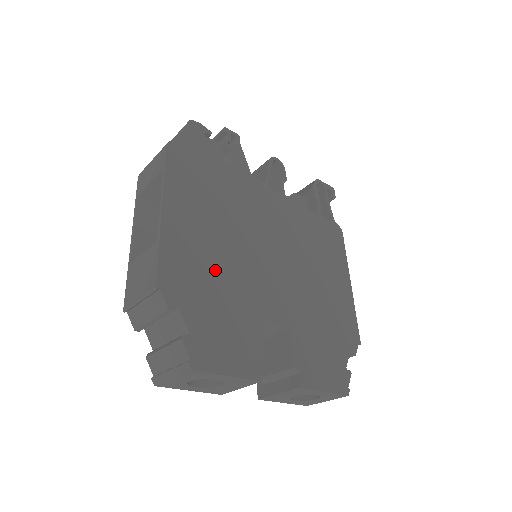
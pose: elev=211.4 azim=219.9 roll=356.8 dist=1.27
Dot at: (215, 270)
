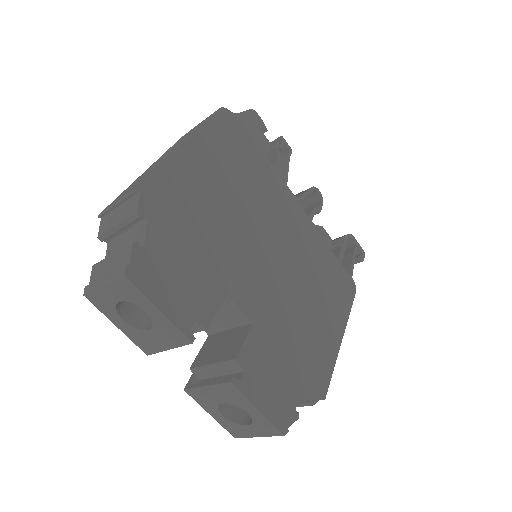
Dot at: (205, 220)
